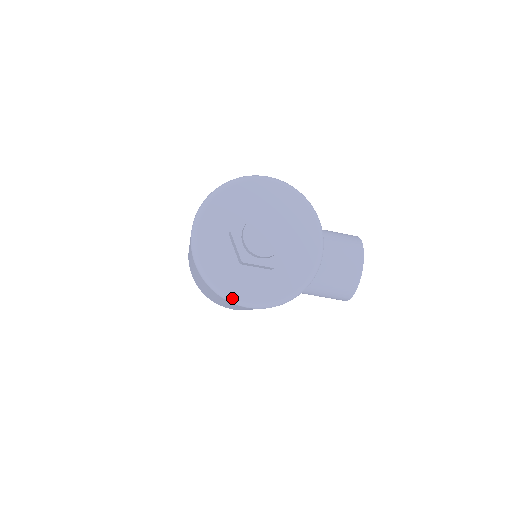
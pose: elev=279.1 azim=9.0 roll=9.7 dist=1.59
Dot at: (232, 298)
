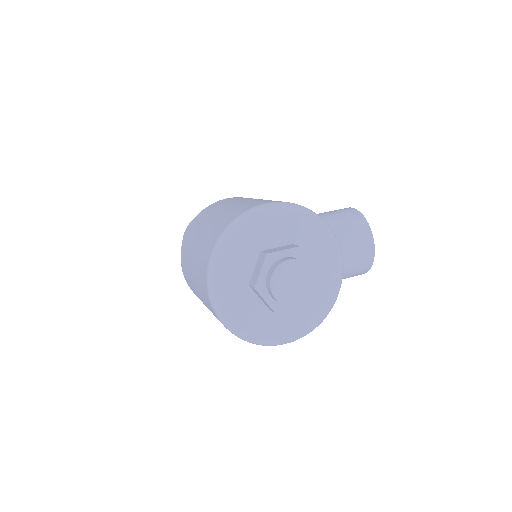
Dot at: (272, 344)
